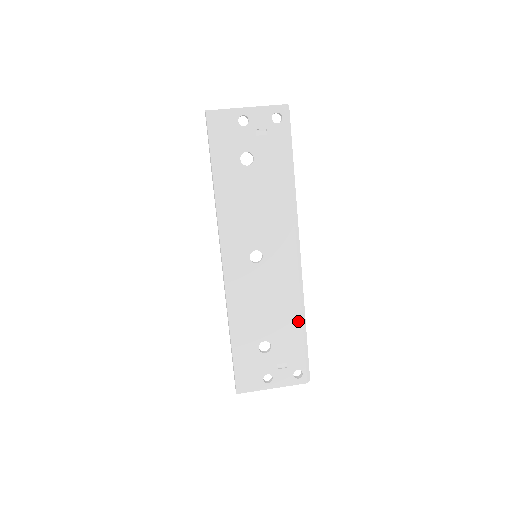
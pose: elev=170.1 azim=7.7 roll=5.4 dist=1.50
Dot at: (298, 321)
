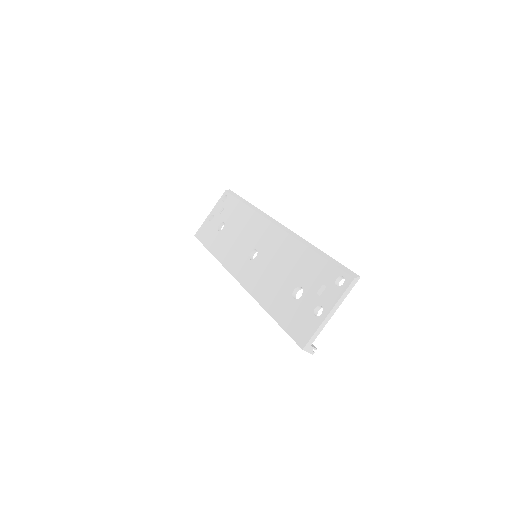
Dot at: (307, 252)
